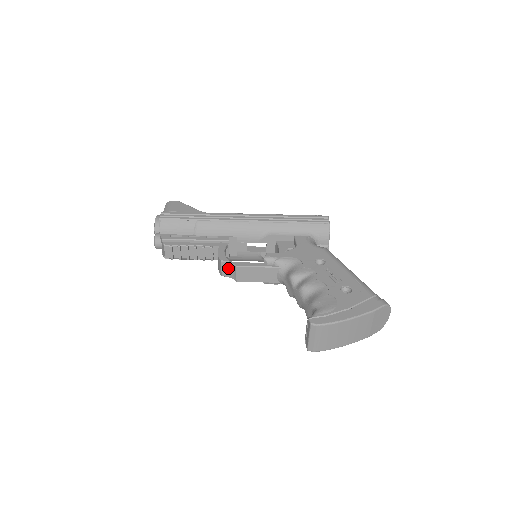
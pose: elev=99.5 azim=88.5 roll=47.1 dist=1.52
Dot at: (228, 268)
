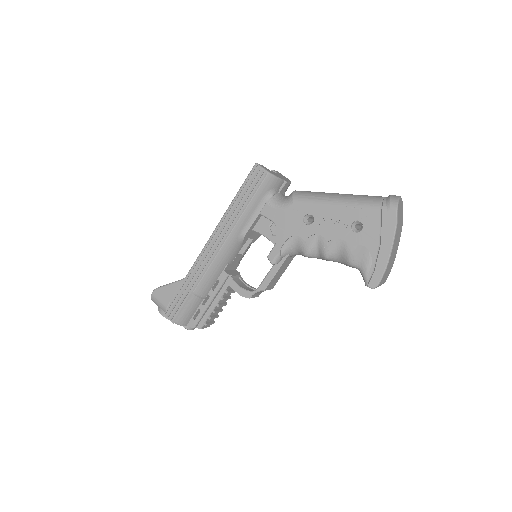
Dot at: (258, 293)
